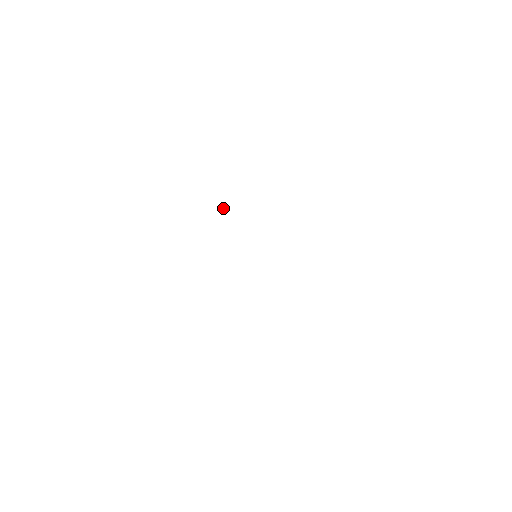
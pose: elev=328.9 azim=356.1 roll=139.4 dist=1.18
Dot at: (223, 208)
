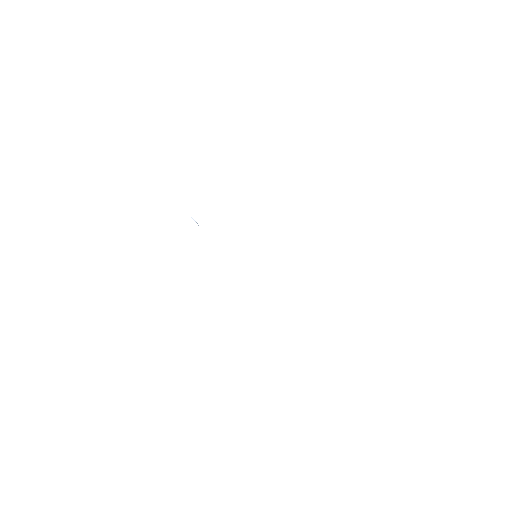
Dot at: (195, 221)
